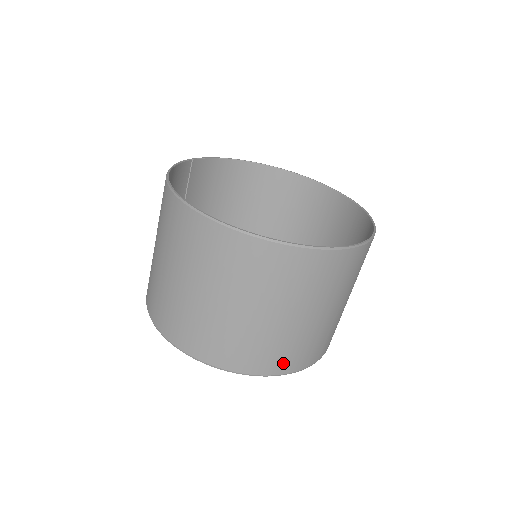
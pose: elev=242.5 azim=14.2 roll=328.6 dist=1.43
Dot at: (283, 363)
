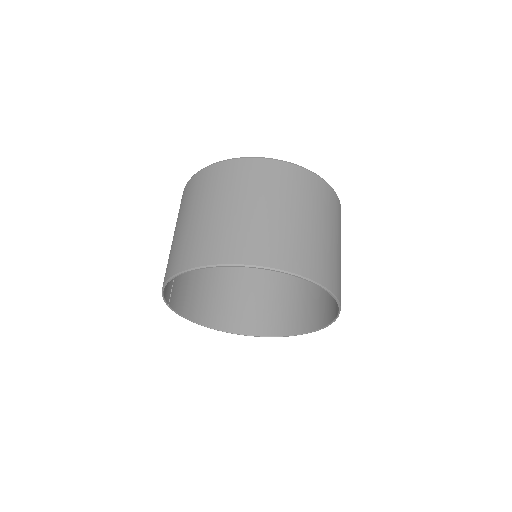
Dot at: (320, 272)
